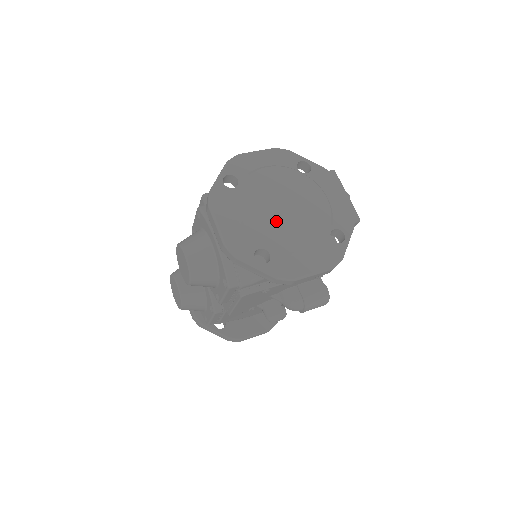
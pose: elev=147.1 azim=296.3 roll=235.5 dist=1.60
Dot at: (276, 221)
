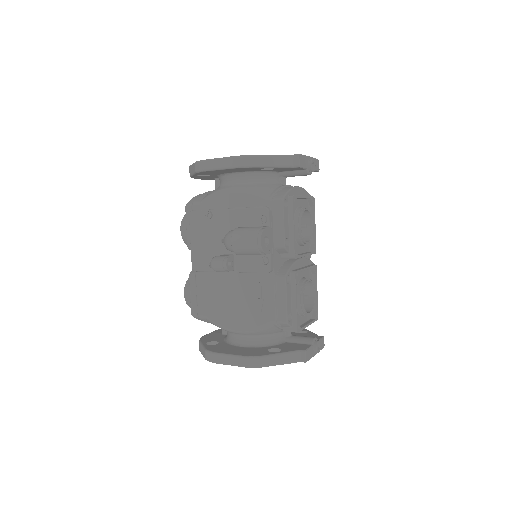
Dot at: occluded
